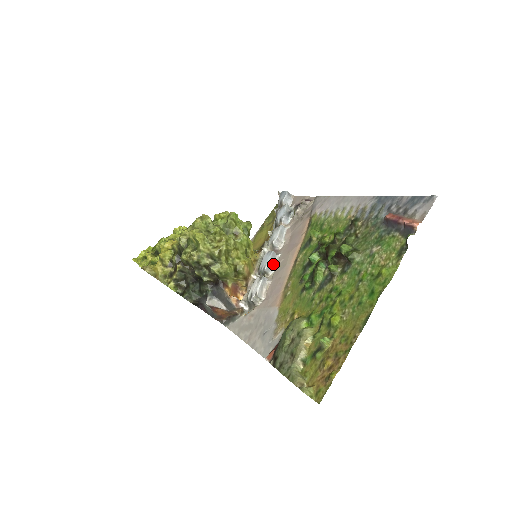
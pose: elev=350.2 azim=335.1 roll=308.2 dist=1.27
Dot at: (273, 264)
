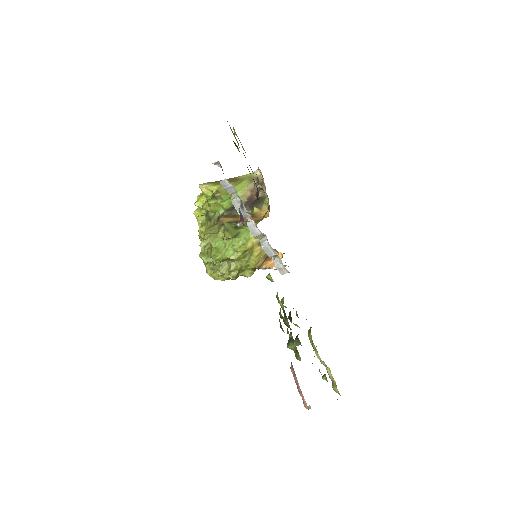
Dot at: (272, 253)
